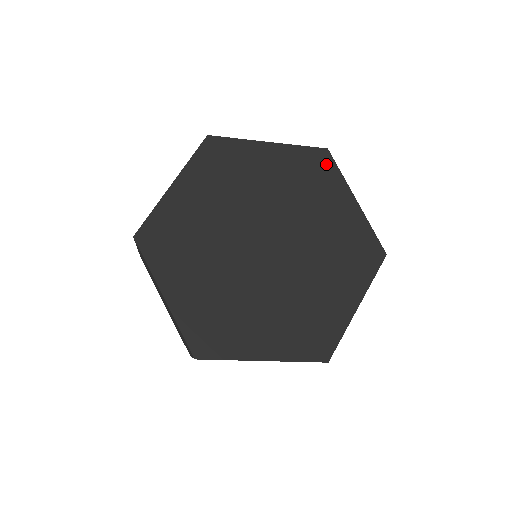
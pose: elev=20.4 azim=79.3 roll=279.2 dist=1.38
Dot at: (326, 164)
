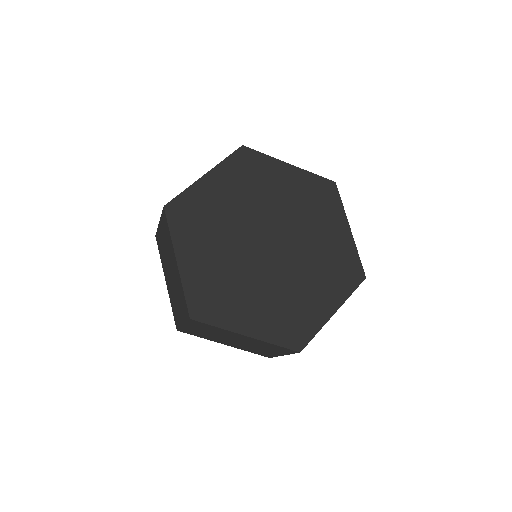
Dot at: (332, 193)
